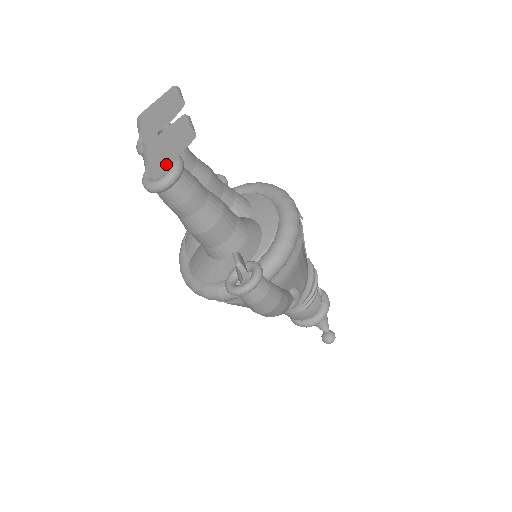
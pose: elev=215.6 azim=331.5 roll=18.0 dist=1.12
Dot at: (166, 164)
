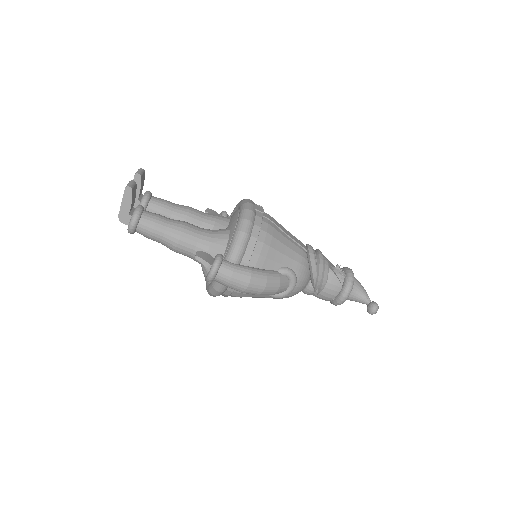
Dot at: (128, 213)
